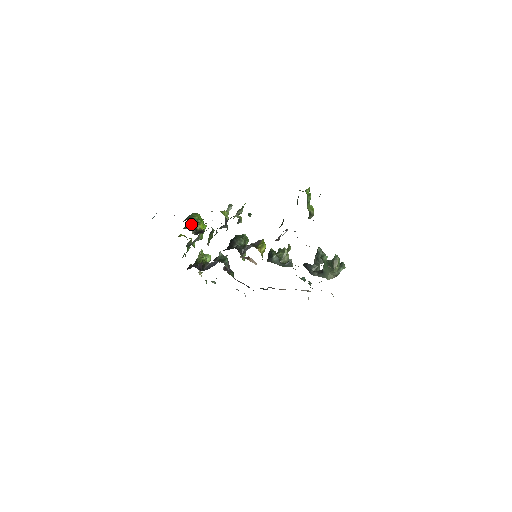
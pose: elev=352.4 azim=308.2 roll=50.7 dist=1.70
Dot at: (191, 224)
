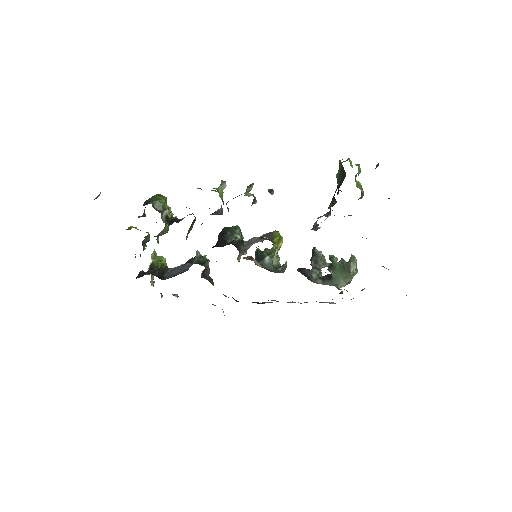
Dot at: occluded
